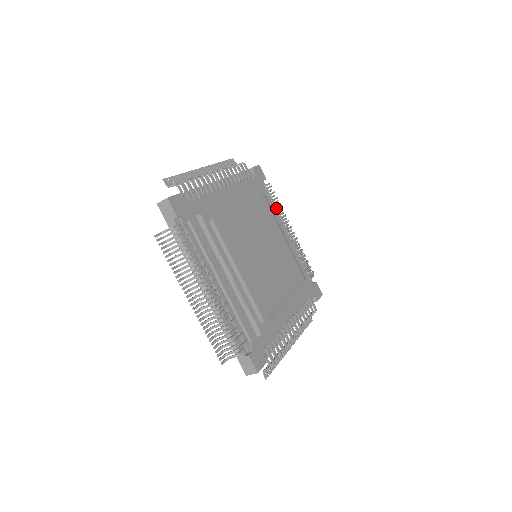
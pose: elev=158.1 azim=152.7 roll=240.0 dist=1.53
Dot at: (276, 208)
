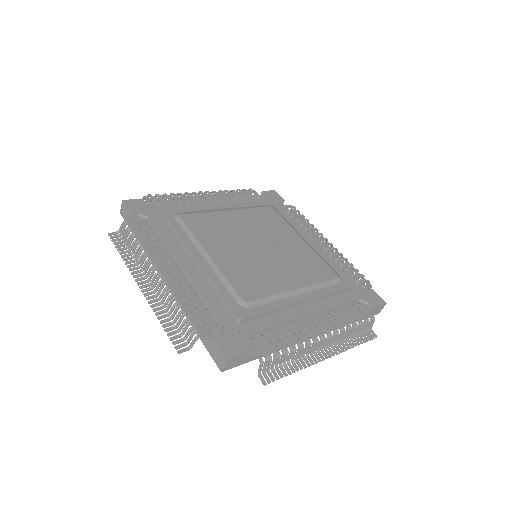
Dot at: (301, 224)
